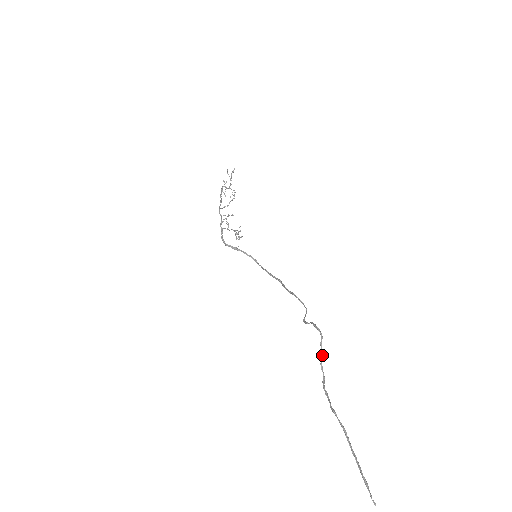
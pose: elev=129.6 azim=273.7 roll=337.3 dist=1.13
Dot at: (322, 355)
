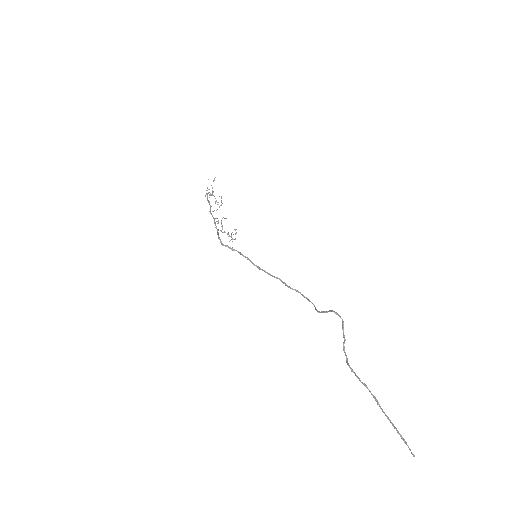
Dot at: (344, 338)
